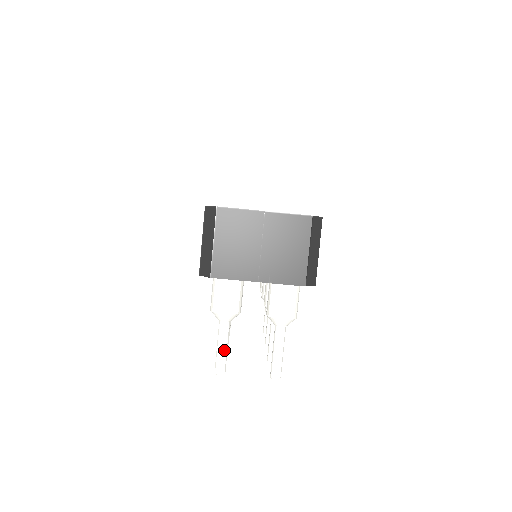
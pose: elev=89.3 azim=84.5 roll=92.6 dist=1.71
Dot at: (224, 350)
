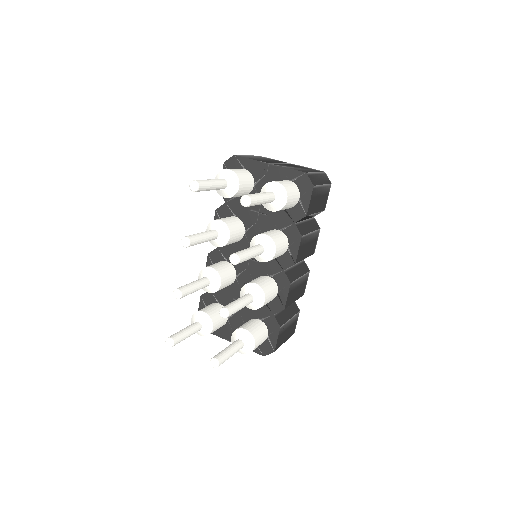
Dot at: (211, 181)
